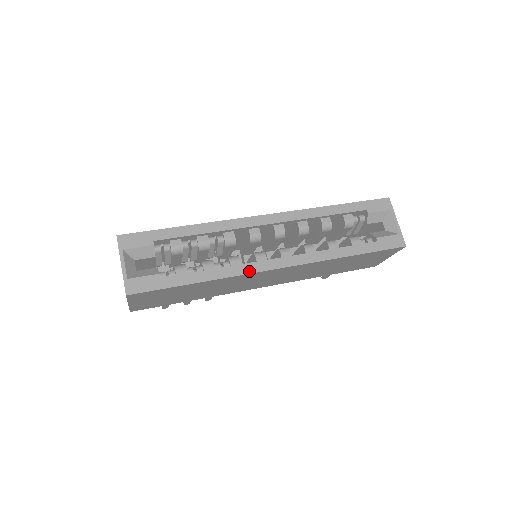
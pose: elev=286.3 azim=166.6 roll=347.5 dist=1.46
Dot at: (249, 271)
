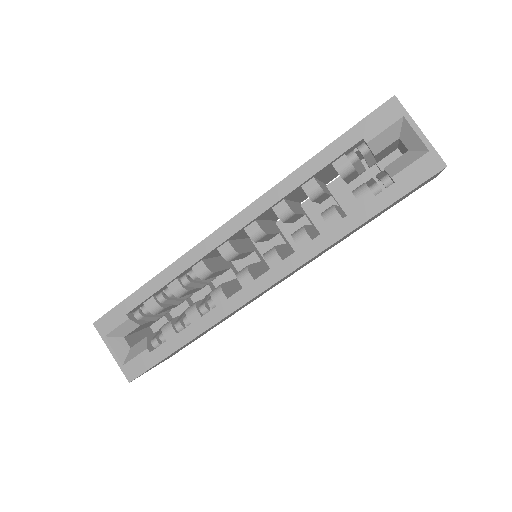
Dot at: (235, 306)
